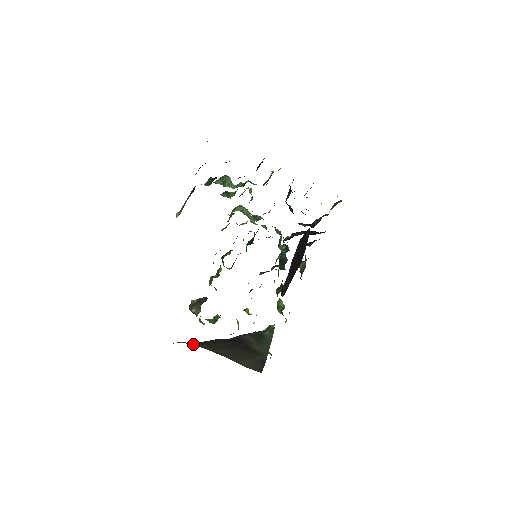
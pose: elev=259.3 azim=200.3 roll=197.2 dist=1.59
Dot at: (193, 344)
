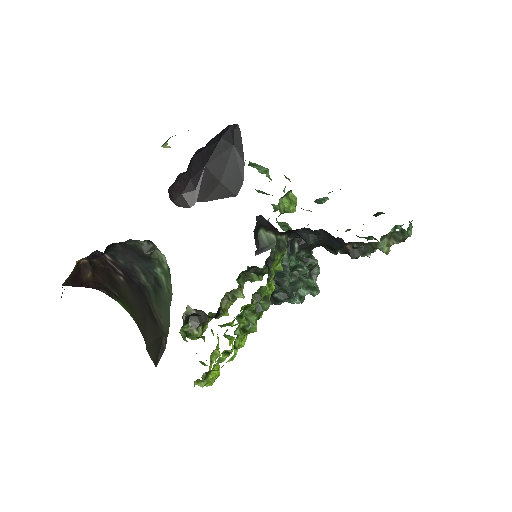
Dot at: (129, 311)
